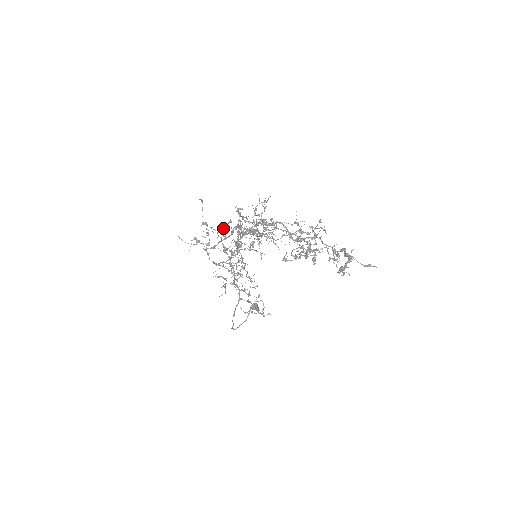
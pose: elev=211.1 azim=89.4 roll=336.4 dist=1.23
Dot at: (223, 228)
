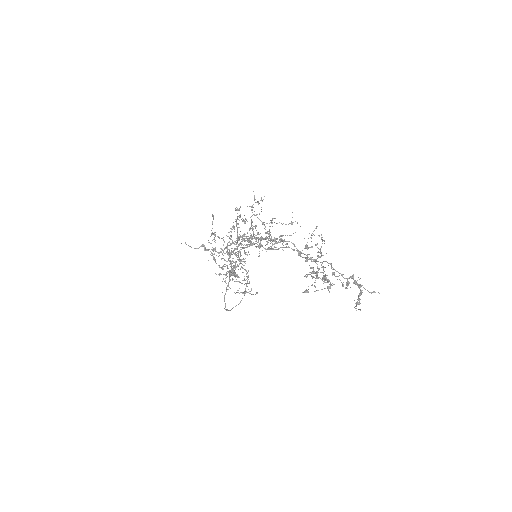
Dot at: (230, 236)
